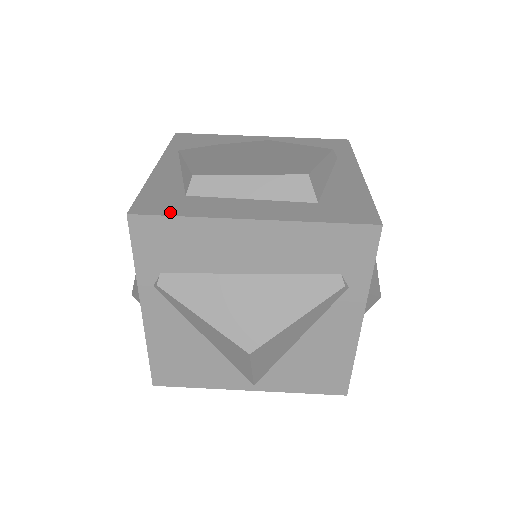
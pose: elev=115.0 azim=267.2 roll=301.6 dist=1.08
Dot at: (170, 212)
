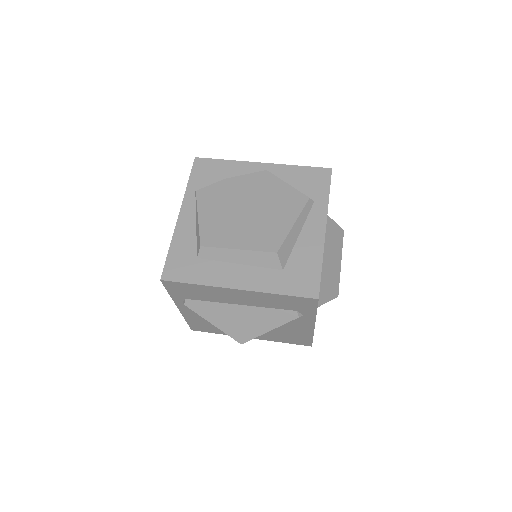
Dot at: (186, 279)
